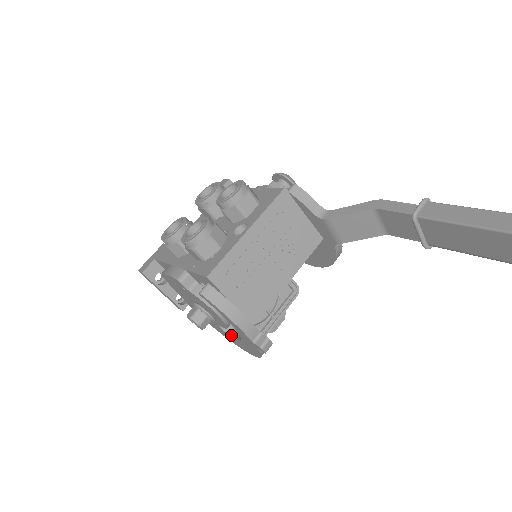
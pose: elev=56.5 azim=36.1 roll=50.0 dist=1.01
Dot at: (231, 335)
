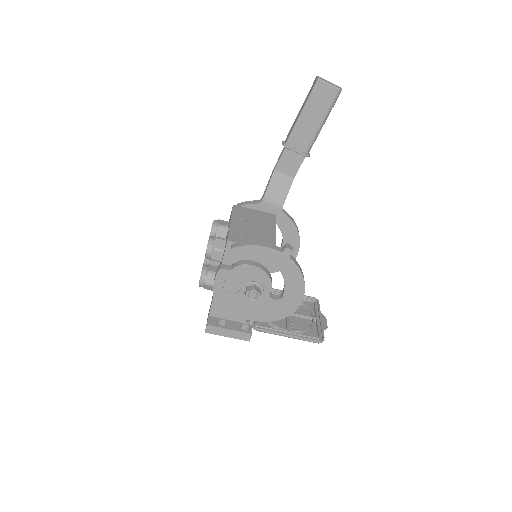
Dot at: (282, 296)
